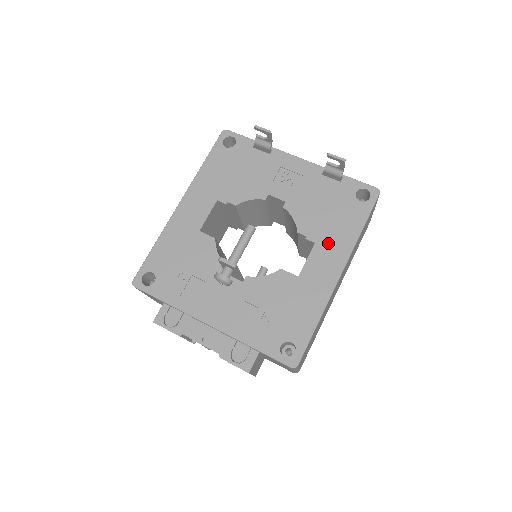
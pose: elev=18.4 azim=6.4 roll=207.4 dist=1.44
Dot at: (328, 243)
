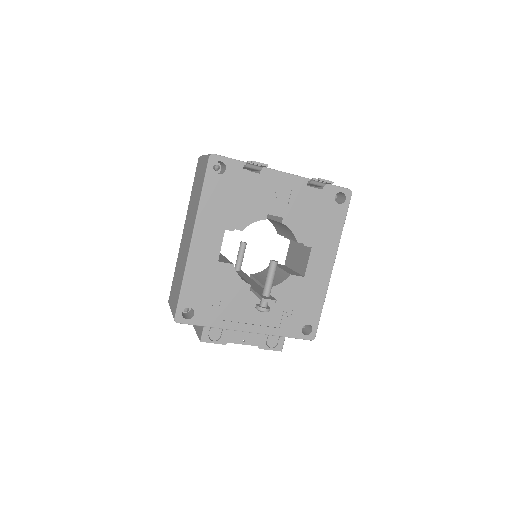
Dot at: (321, 245)
